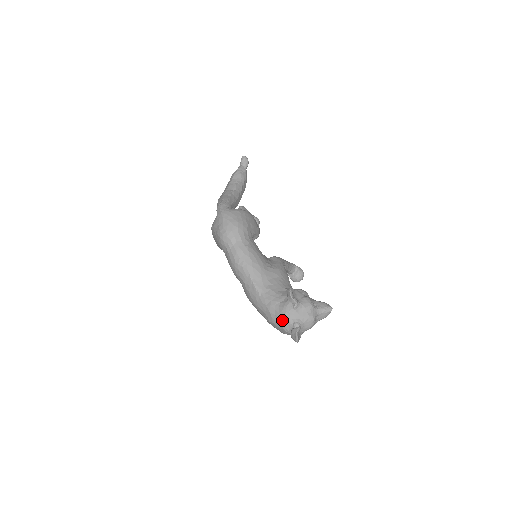
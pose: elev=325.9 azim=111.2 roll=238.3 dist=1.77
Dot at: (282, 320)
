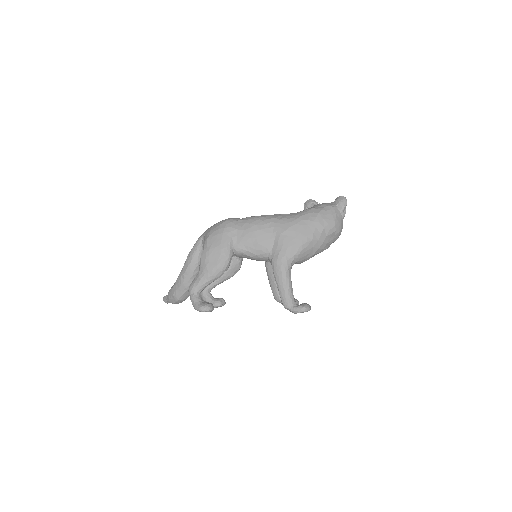
Dot at: (323, 204)
